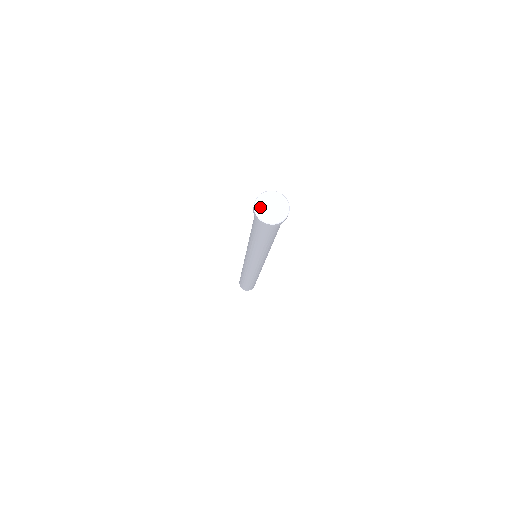
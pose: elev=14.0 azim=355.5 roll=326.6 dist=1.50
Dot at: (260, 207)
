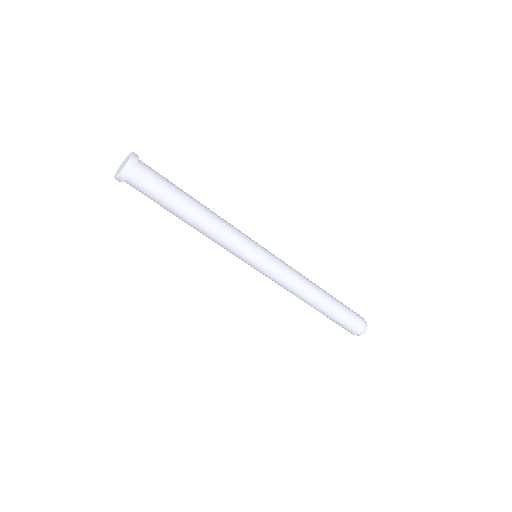
Dot at: (117, 173)
